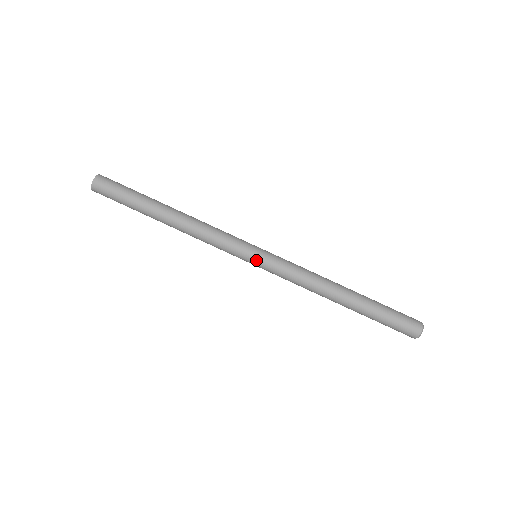
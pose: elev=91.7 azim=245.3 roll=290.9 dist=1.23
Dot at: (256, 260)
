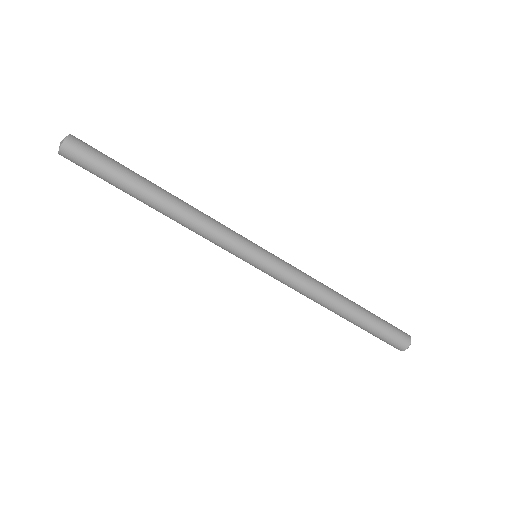
Dot at: (258, 262)
